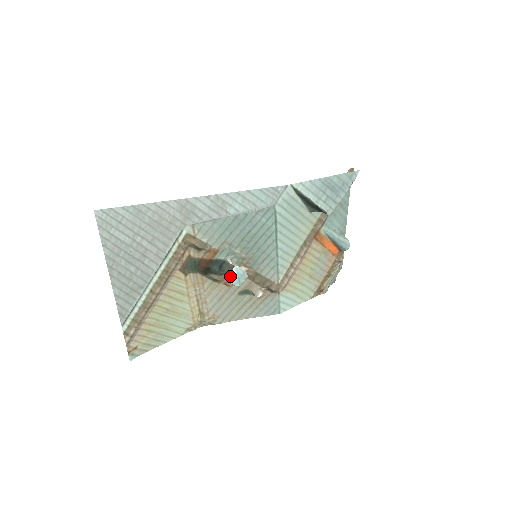
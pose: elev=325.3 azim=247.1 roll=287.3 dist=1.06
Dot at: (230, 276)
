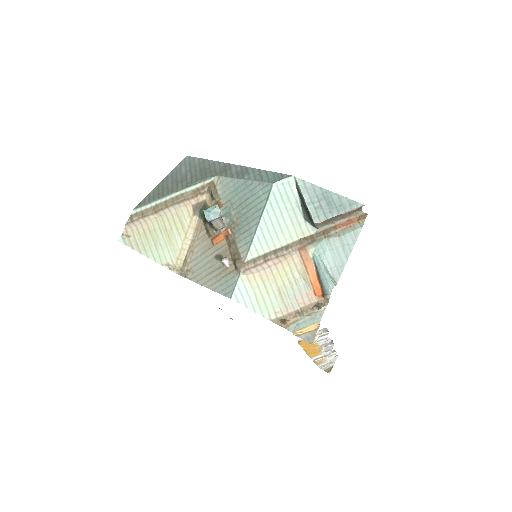
Dot at: (208, 209)
